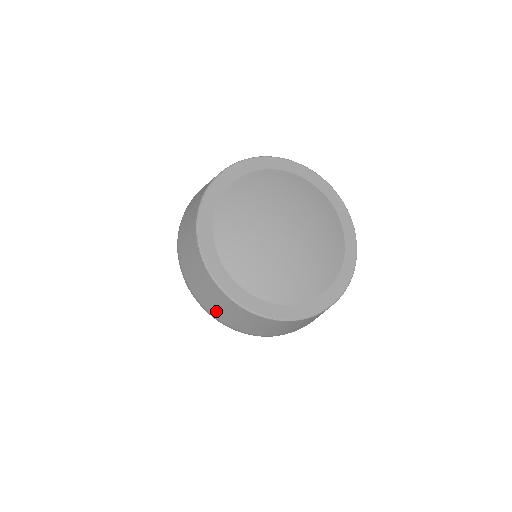
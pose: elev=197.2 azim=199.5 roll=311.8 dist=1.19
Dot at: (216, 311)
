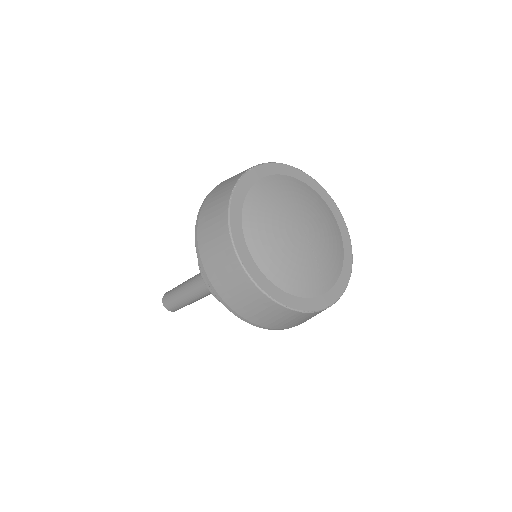
Dot at: (218, 279)
